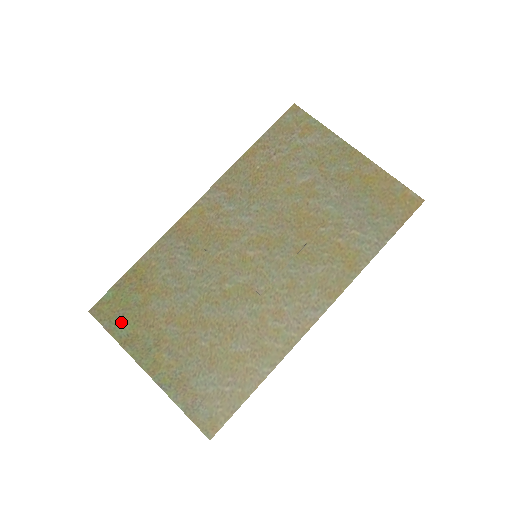
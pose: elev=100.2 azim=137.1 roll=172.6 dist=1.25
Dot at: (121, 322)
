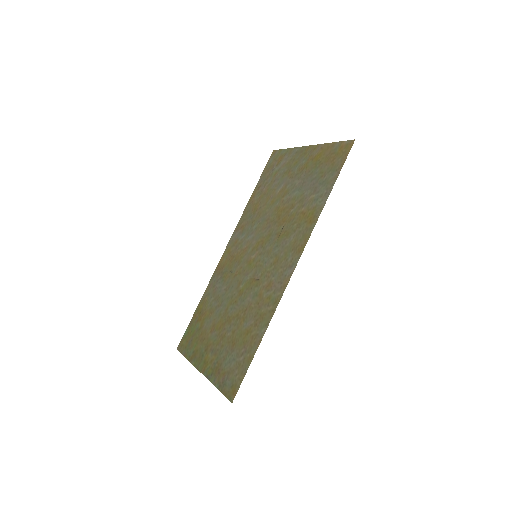
Dot at: (190, 346)
